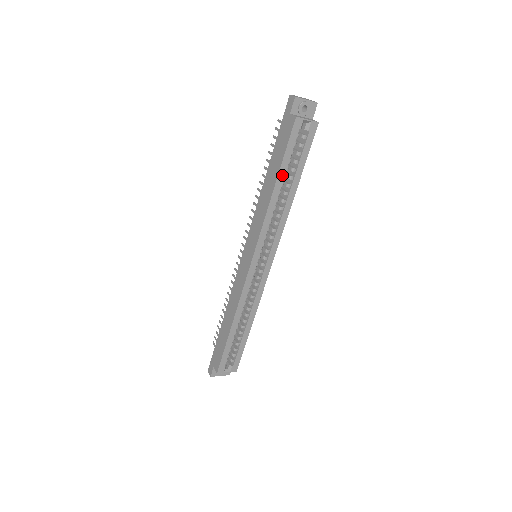
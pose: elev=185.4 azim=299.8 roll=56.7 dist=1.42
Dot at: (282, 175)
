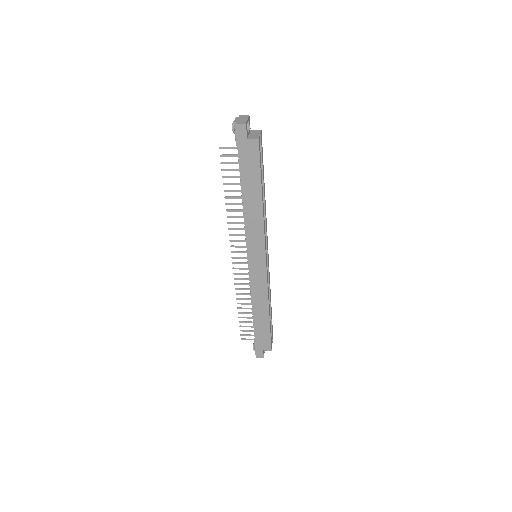
Dot at: (262, 187)
